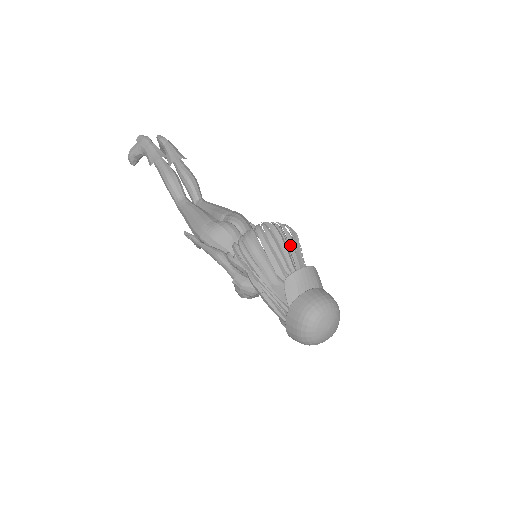
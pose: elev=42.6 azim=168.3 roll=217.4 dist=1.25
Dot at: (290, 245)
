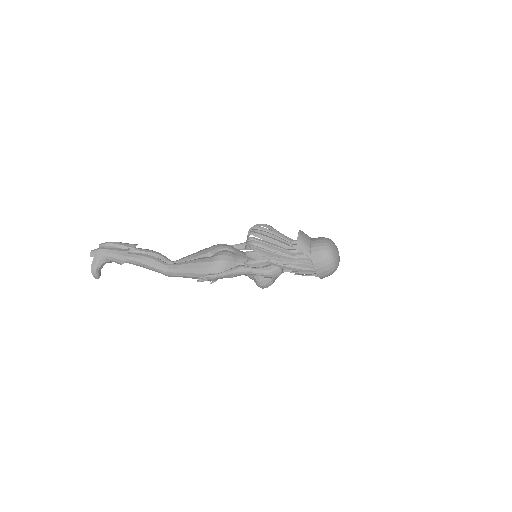
Dot at: (274, 231)
